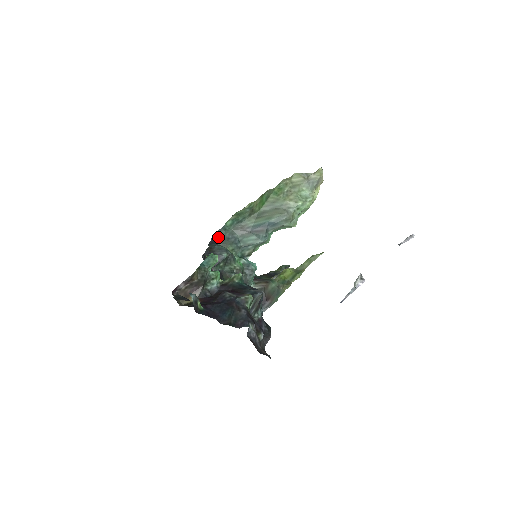
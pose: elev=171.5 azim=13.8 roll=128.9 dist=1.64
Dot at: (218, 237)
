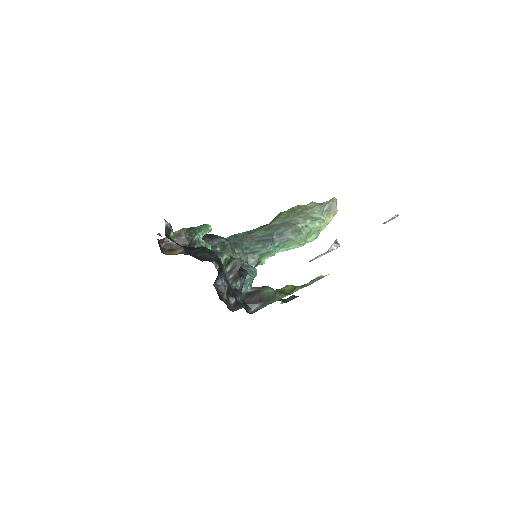
Dot at: occluded
